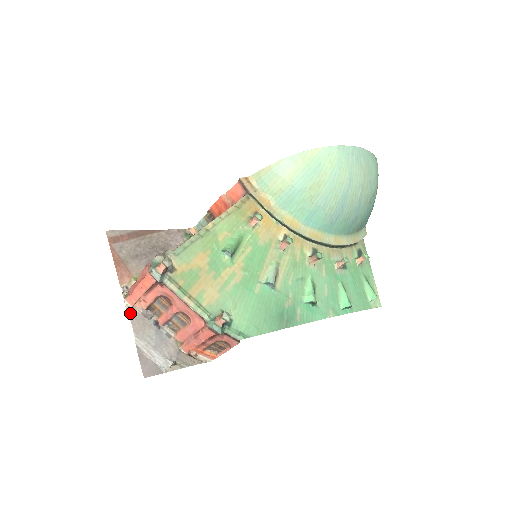
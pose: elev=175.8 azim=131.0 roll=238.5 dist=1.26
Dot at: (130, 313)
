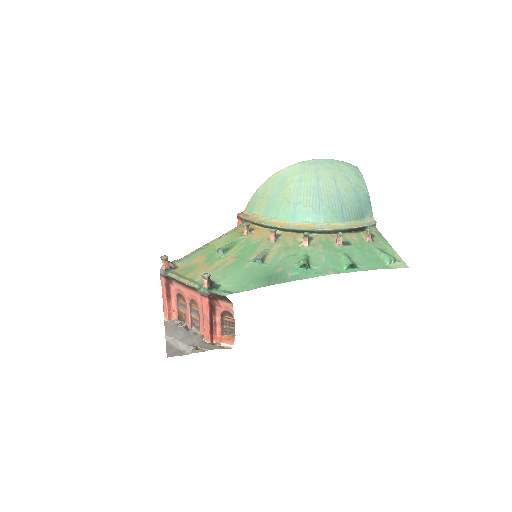
Dot at: (166, 324)
